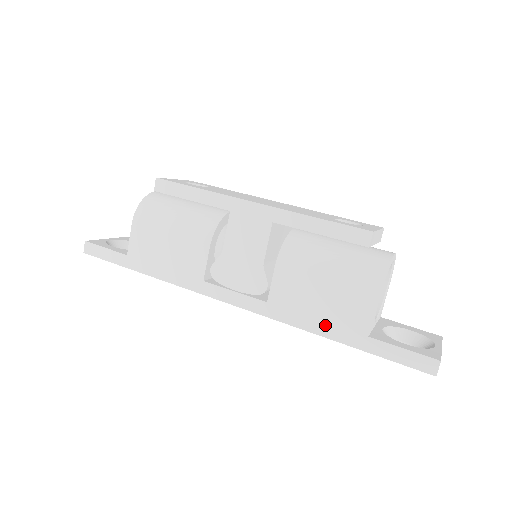
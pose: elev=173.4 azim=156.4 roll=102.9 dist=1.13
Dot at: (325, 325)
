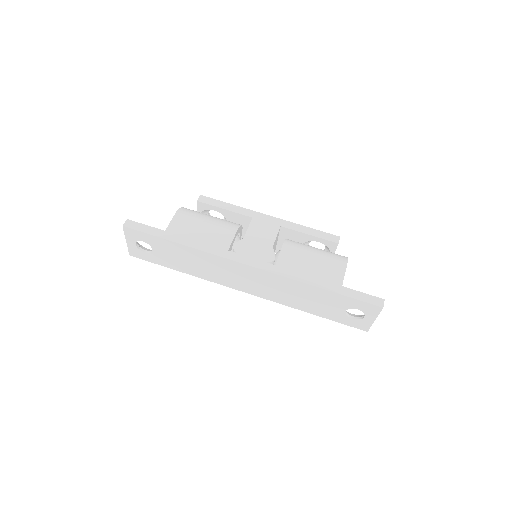
Dot at: (315, 279)
